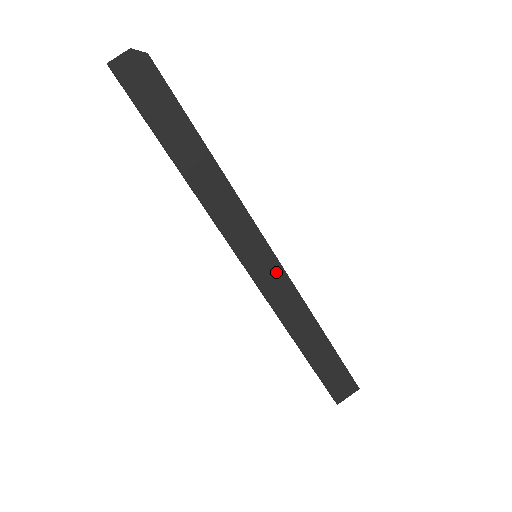
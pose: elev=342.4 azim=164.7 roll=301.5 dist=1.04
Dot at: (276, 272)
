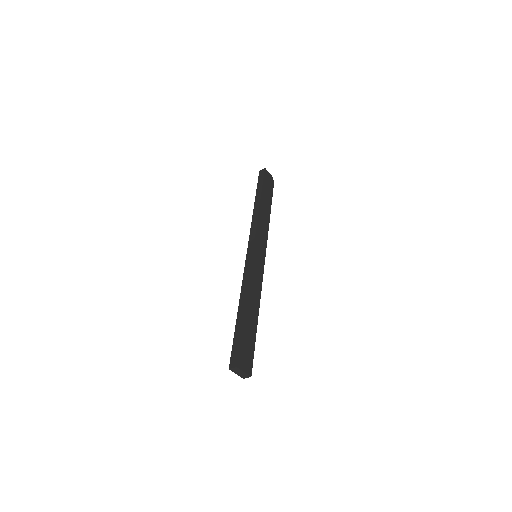
Dot at: (261, 268)
